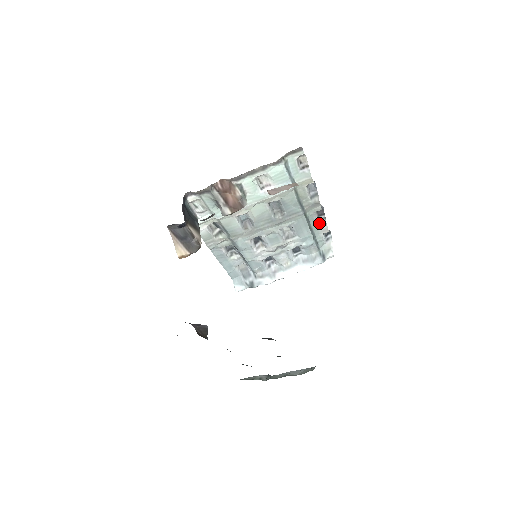
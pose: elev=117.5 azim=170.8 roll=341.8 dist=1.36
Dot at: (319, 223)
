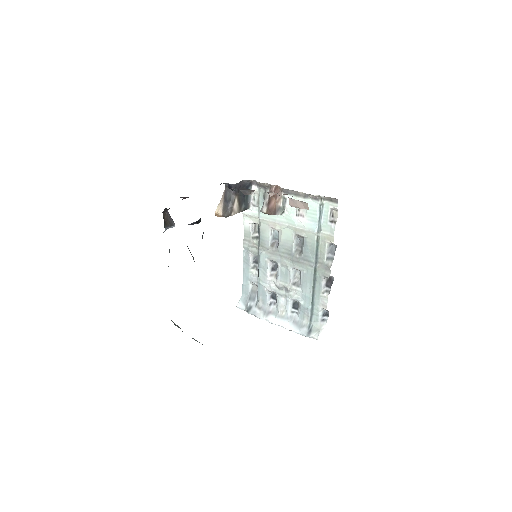
Dot at: (323, 292)
